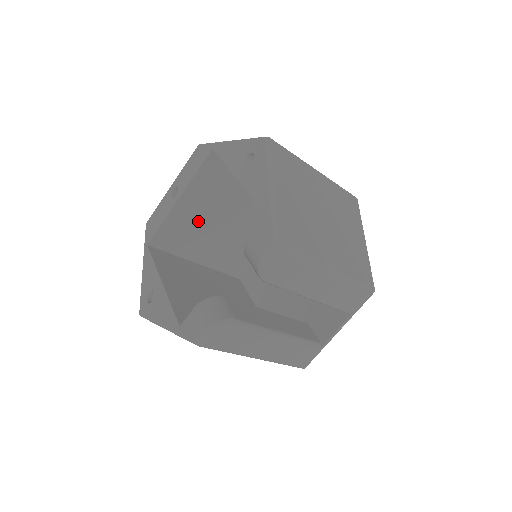
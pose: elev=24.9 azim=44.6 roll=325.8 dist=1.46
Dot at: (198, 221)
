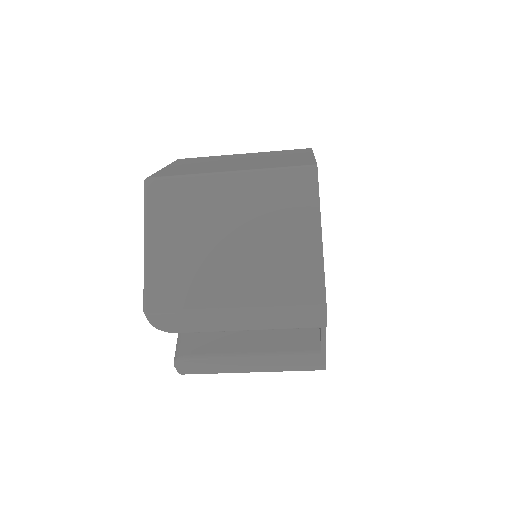
Dot at: occluded
